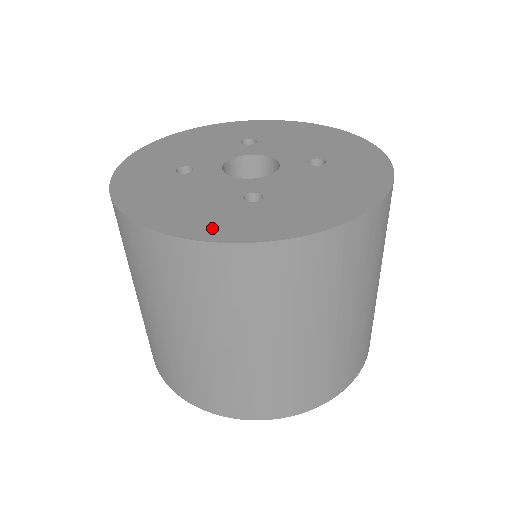
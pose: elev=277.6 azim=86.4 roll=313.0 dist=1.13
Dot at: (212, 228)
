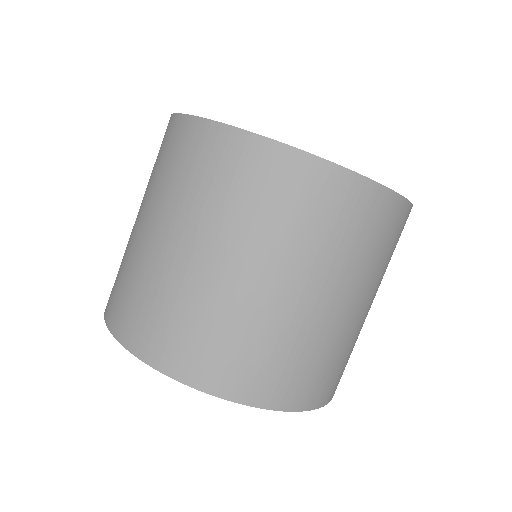
Dot at: occluded
